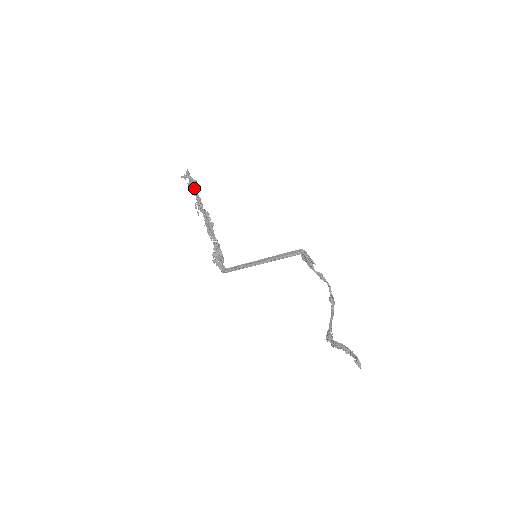
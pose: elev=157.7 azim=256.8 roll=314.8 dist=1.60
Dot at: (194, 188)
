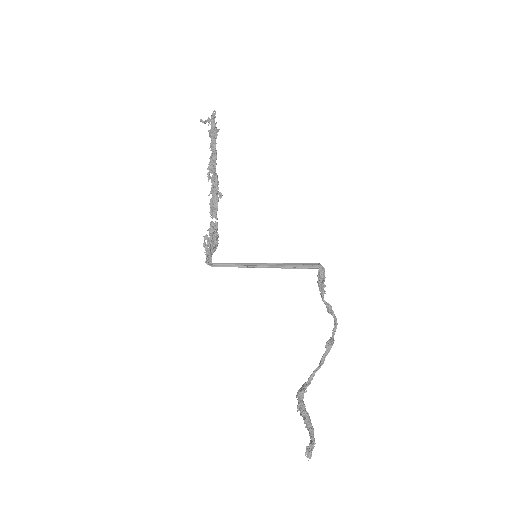
Dot at: (213, 140)
